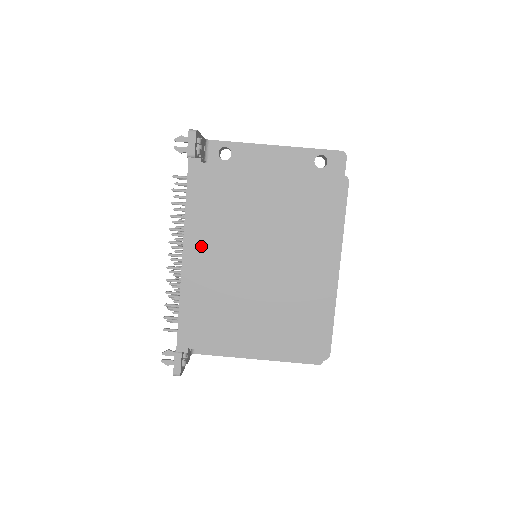
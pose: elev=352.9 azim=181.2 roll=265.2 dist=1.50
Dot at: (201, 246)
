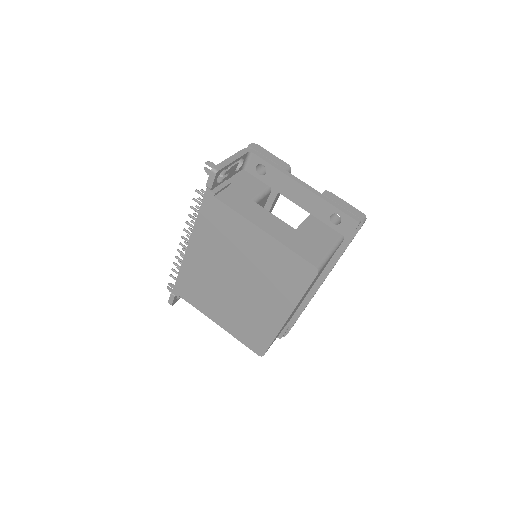
Dot at: (201, 248)
